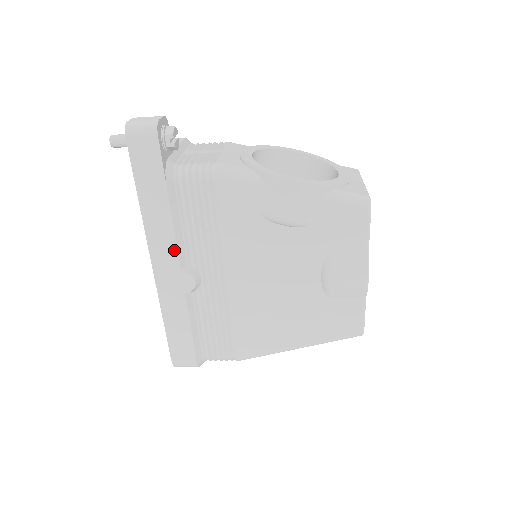
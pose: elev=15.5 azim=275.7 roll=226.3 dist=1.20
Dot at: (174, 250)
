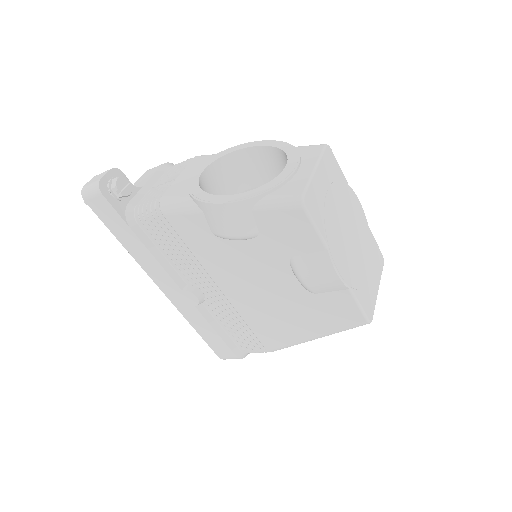
Dot at: (167, 276)
